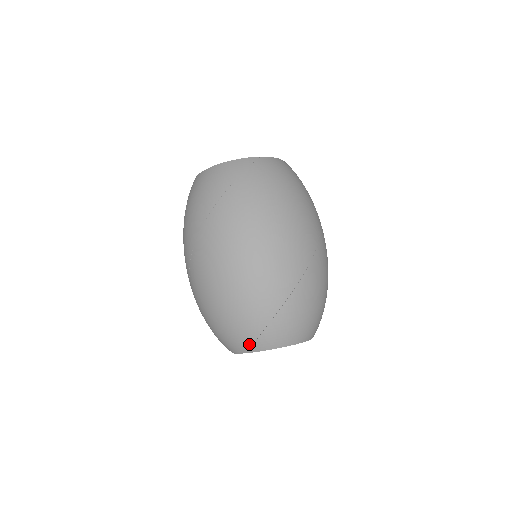
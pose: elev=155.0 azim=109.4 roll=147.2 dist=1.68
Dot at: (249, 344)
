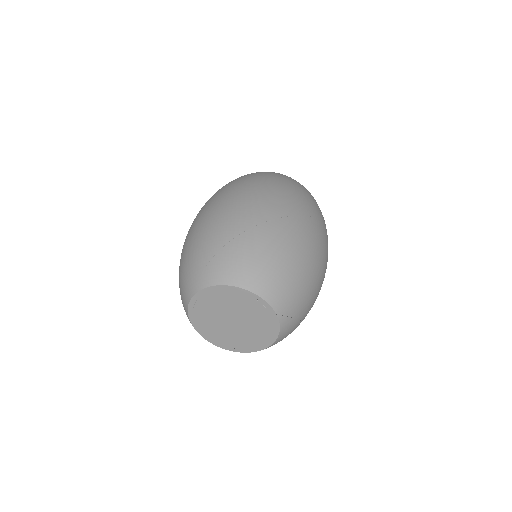
Dot at: (196, 279)
